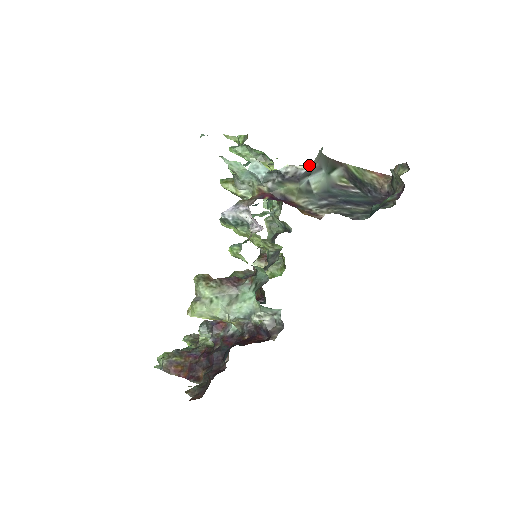
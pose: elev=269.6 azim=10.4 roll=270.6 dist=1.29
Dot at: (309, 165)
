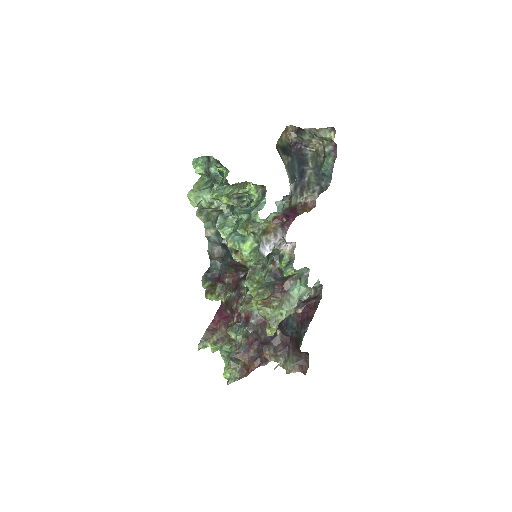
Dot at: occluded
